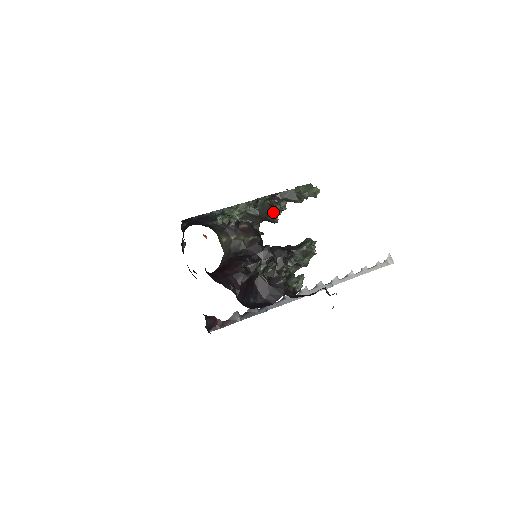
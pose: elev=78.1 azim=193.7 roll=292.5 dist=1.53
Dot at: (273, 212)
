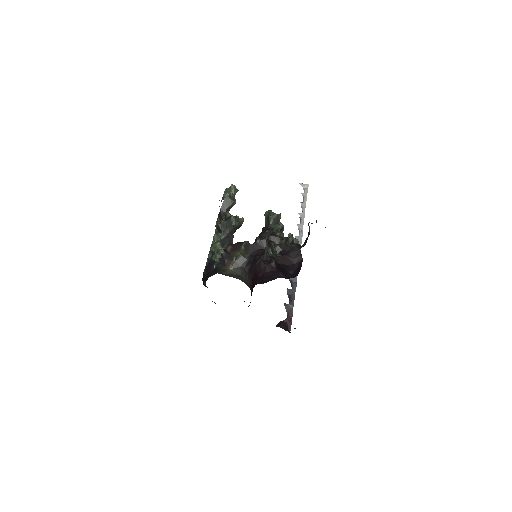
Dot at: (234, 220)
